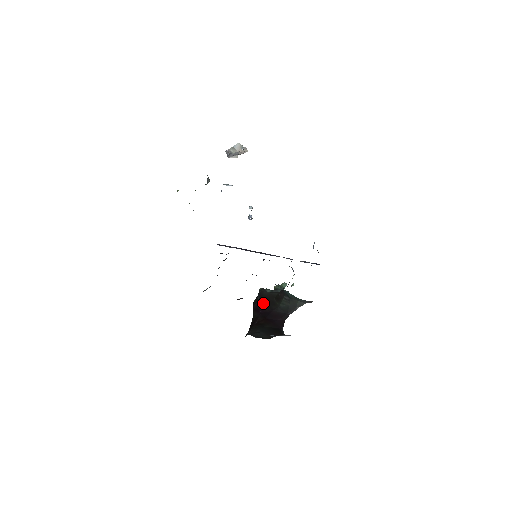
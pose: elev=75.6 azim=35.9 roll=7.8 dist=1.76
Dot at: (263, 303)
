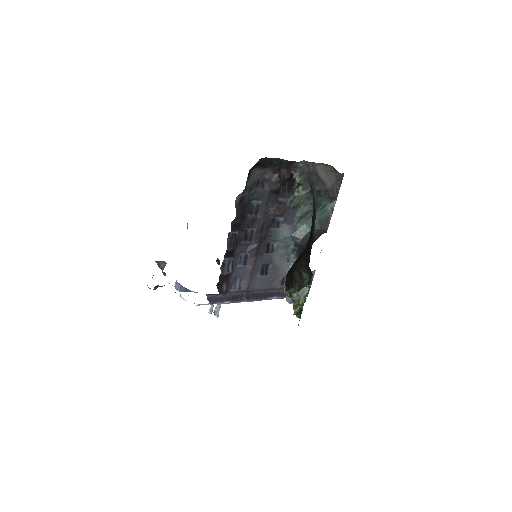
Dot at: occluded
